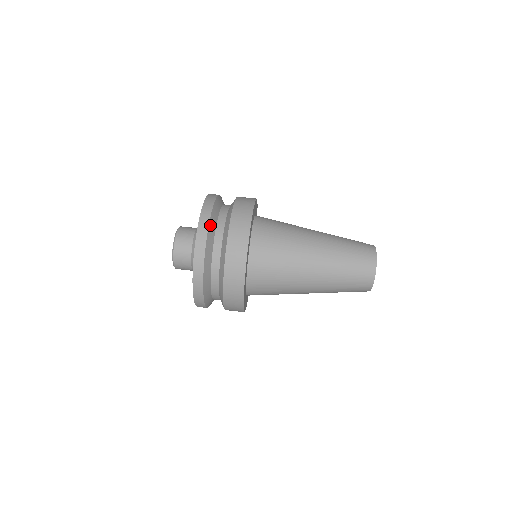
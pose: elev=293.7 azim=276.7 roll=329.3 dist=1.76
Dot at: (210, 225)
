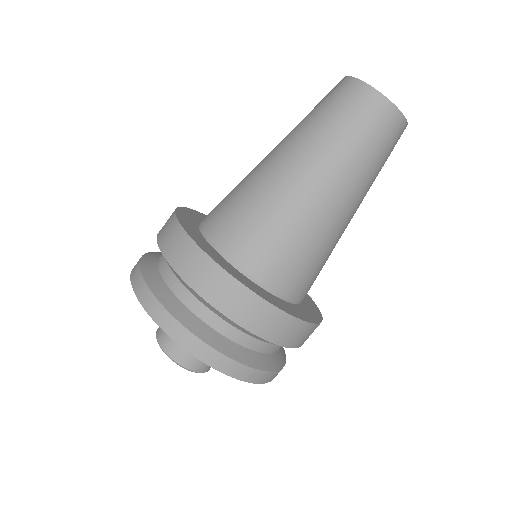
Dot at: (182, 321)
